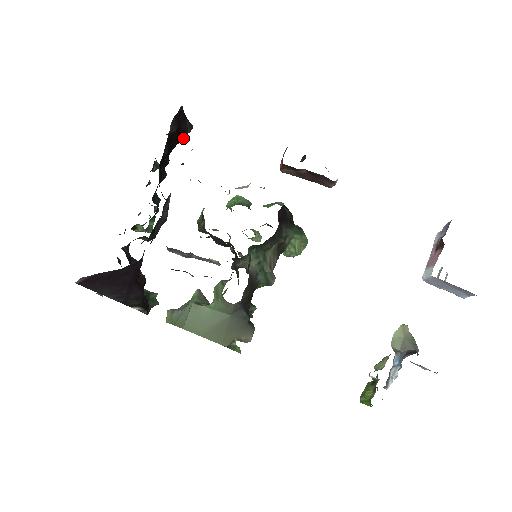
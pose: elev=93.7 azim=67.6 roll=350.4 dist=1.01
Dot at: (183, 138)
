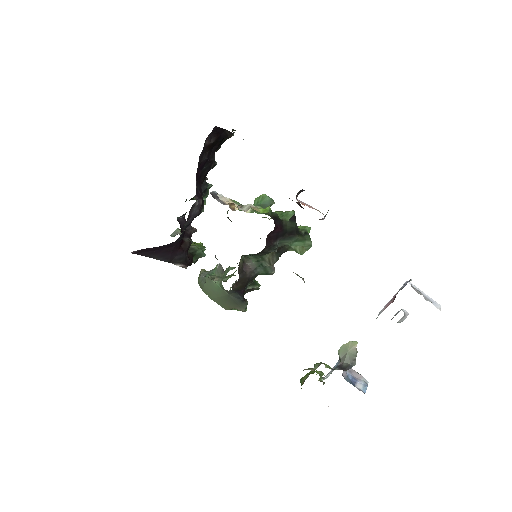
Dot at: occluded
